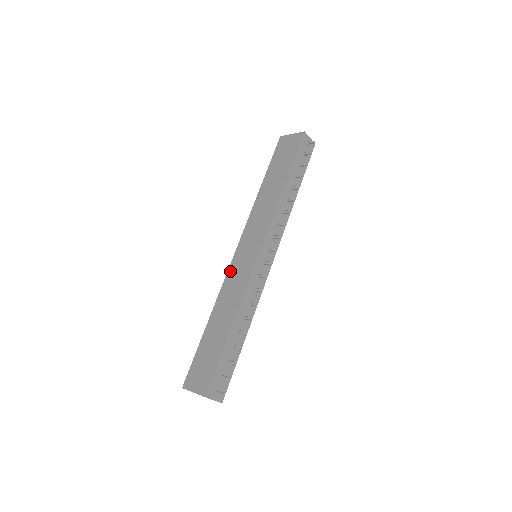
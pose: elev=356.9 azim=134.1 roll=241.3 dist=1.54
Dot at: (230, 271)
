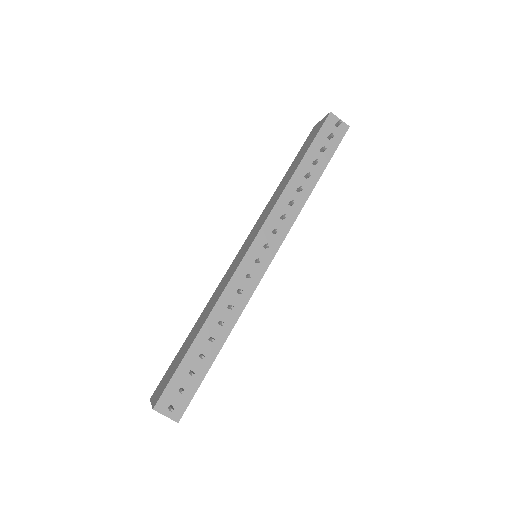
Dot at: (226, 273)
